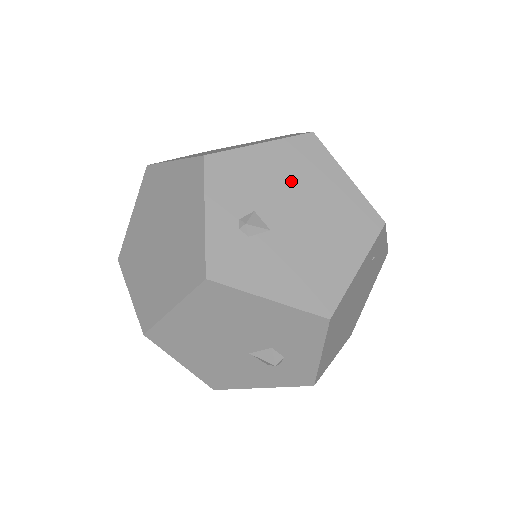
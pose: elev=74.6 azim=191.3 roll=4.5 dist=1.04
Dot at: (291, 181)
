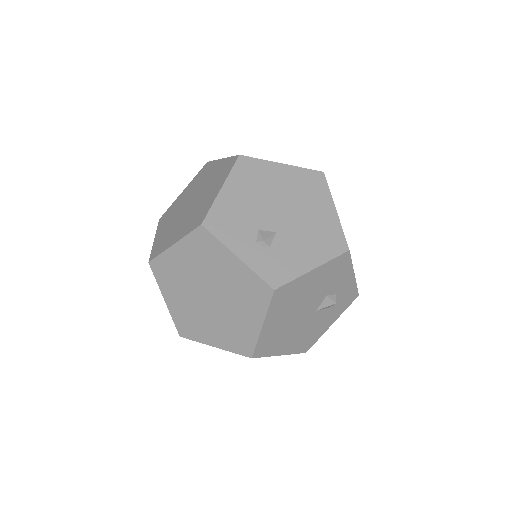
Dot at: (258, 195)
